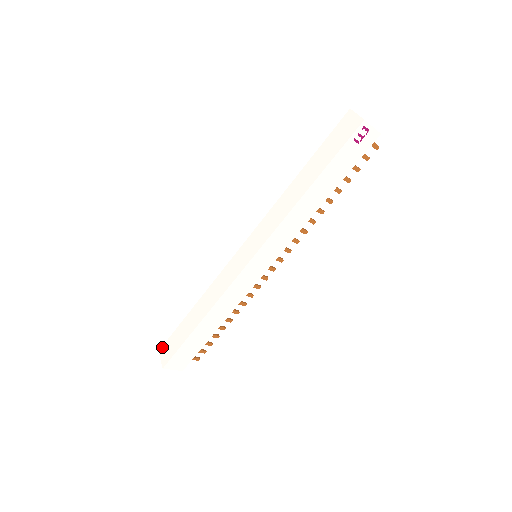
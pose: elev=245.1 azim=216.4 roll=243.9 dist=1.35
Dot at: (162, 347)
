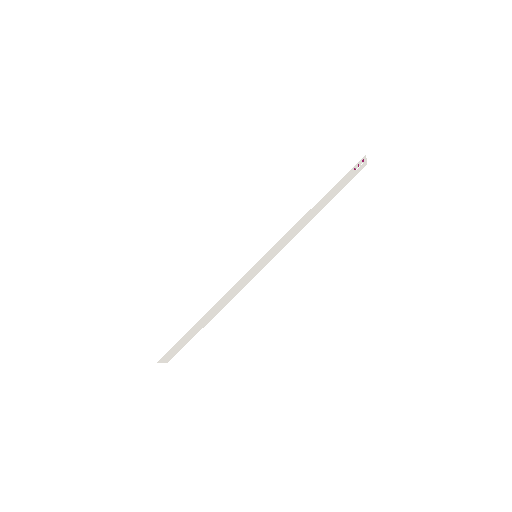
Dot at: (151, 342)
